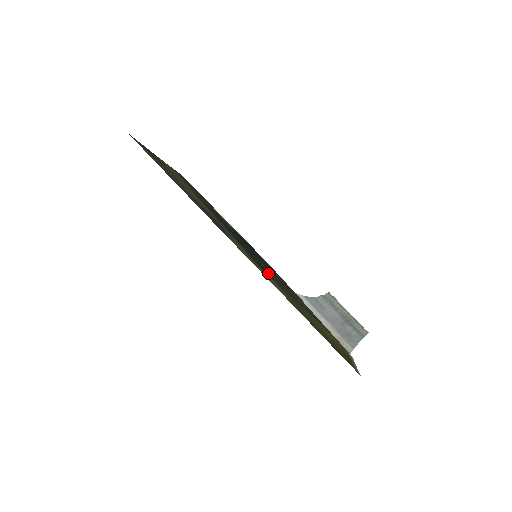
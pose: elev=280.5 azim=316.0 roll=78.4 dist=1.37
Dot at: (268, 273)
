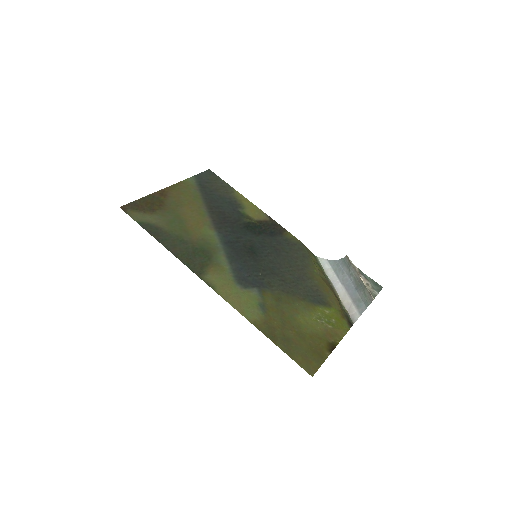
Dot at: (258, 279)
